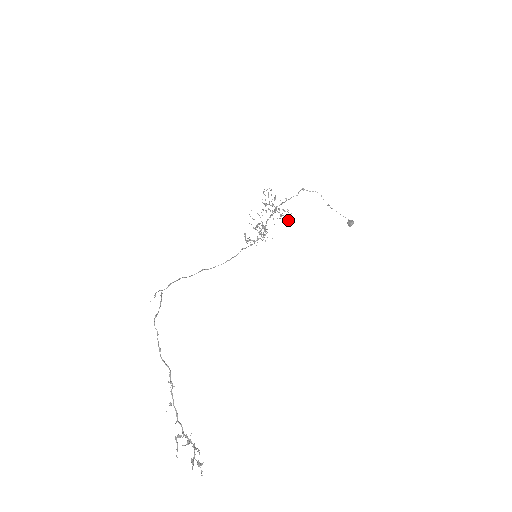
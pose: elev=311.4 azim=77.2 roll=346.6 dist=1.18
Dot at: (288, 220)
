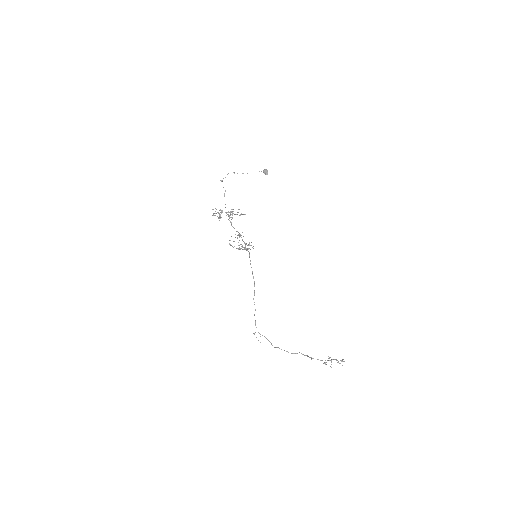
Dot at: occluded
